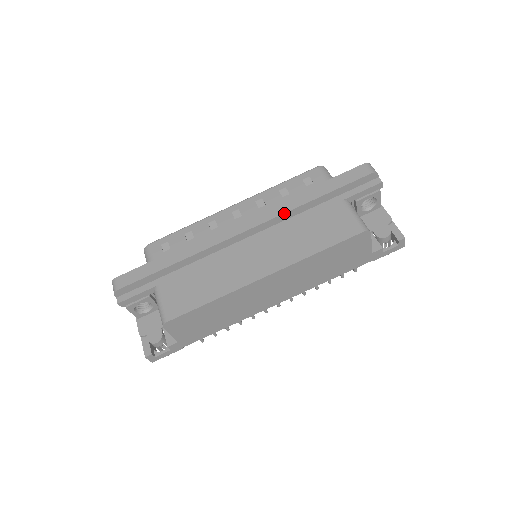
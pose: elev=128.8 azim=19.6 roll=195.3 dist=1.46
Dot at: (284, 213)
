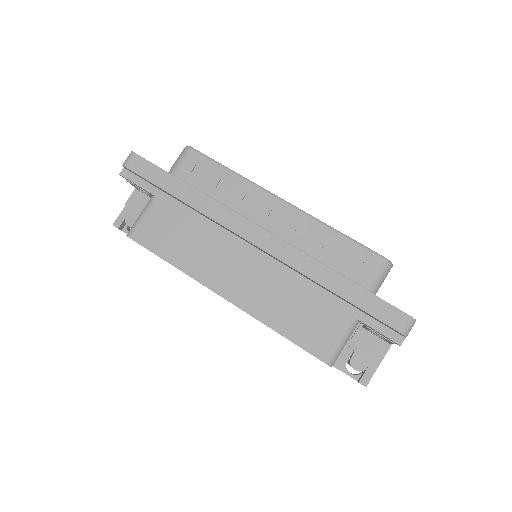
Dot at: (297, 270)
